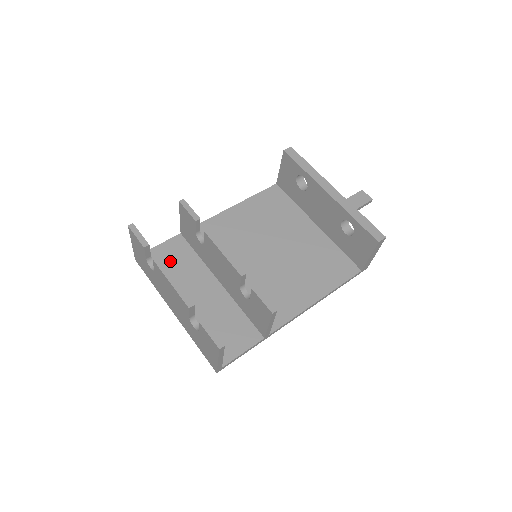
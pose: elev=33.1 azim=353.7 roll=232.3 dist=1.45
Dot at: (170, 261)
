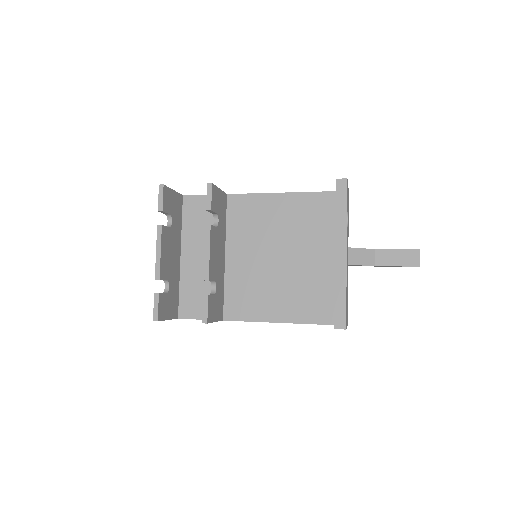
Dot at: (199, 215)
